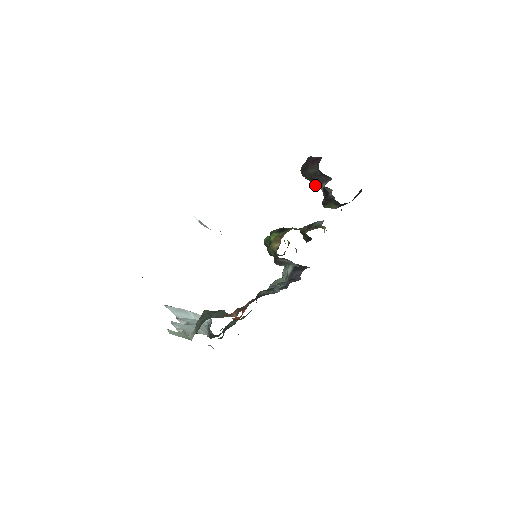
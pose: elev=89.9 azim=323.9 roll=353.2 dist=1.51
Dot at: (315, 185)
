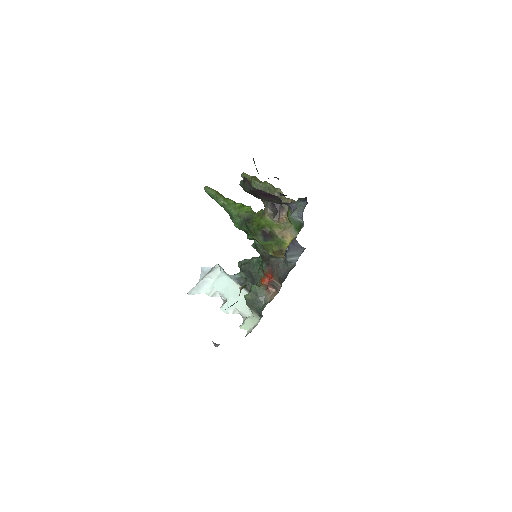
Dot at: occluded
